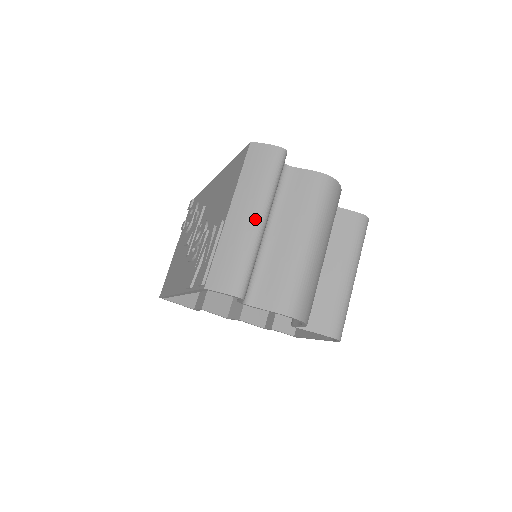
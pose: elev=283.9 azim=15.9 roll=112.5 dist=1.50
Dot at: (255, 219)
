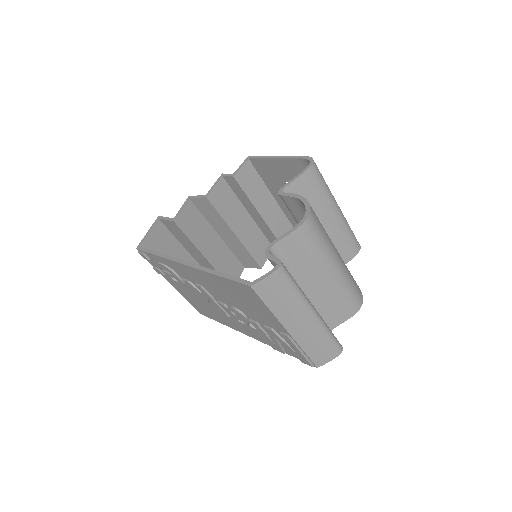
Dot at: (310, 319)
